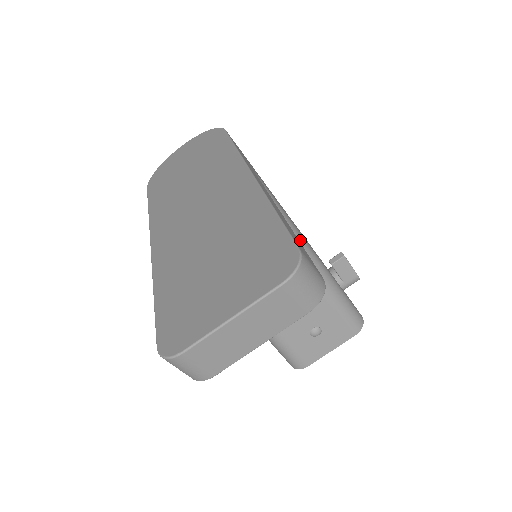
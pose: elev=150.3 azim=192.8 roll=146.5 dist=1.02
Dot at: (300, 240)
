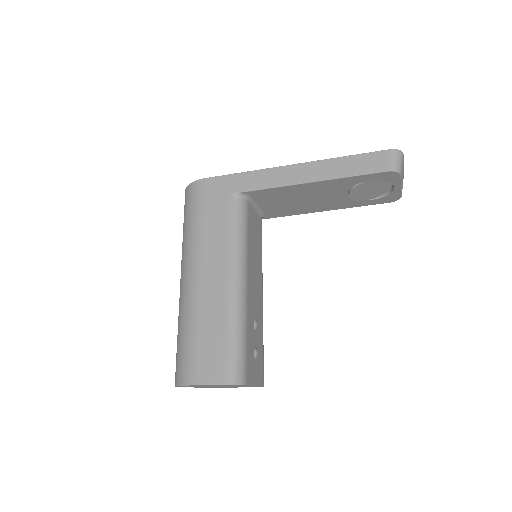
Dot at: occluded
